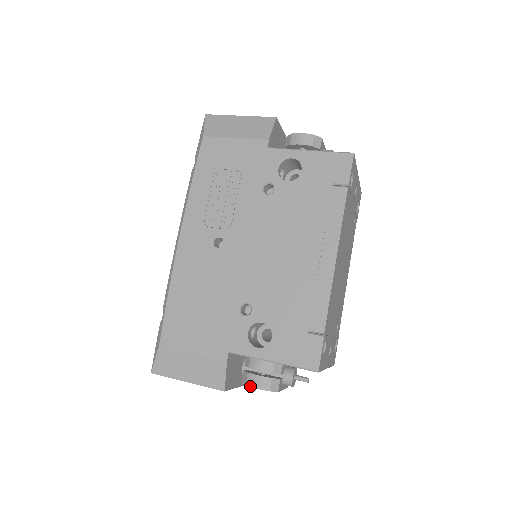
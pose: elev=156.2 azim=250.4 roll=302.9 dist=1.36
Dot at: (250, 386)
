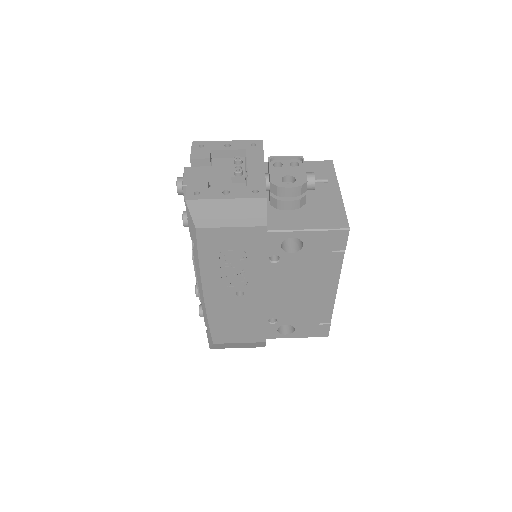
Dot at: occluded
